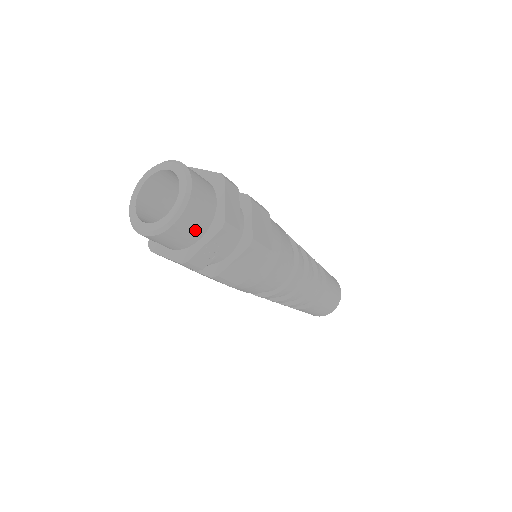
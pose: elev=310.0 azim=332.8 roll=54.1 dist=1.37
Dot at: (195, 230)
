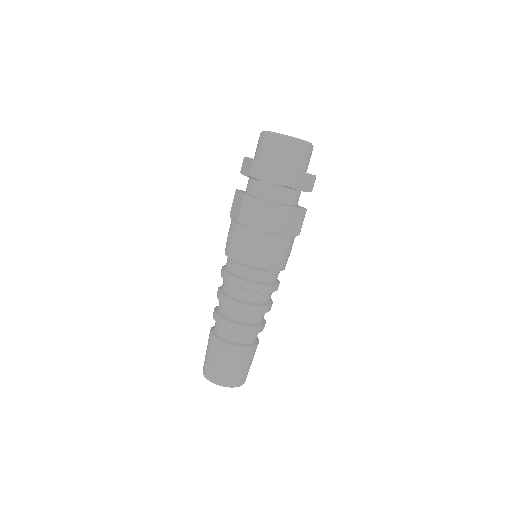
Dot at: (282, 156)
